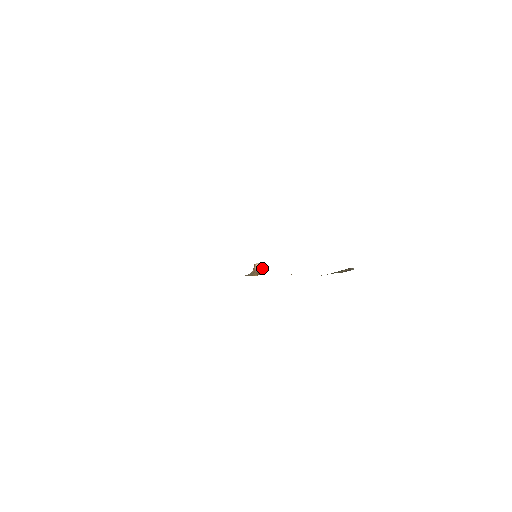
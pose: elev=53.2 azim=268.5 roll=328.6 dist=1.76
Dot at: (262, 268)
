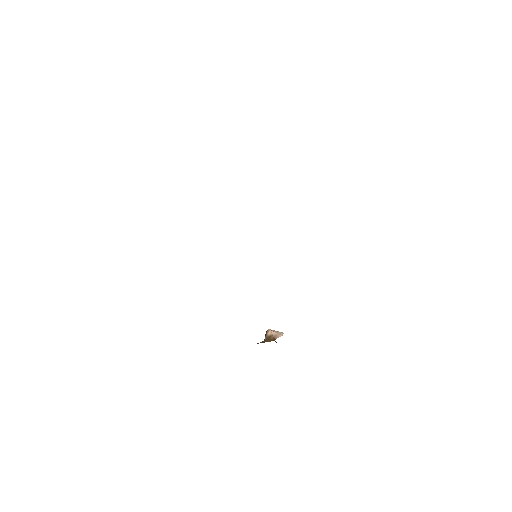
Dot at: (279, 335)
